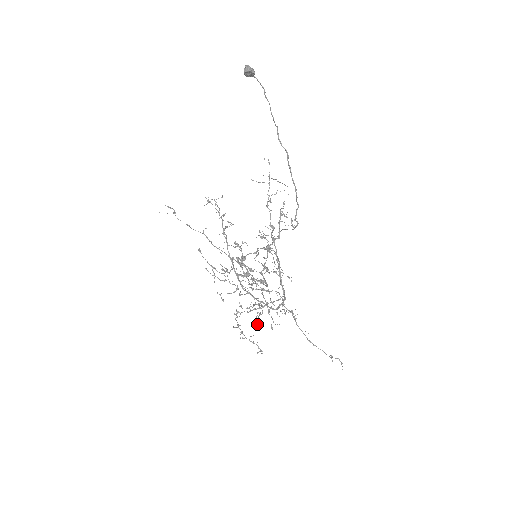
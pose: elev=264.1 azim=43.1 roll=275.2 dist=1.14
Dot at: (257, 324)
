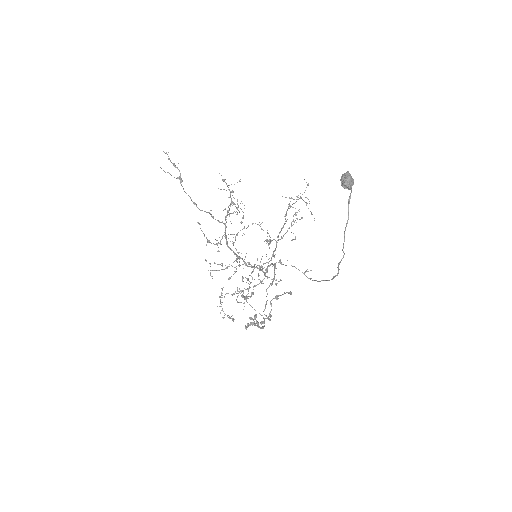
Dot at: occluded
